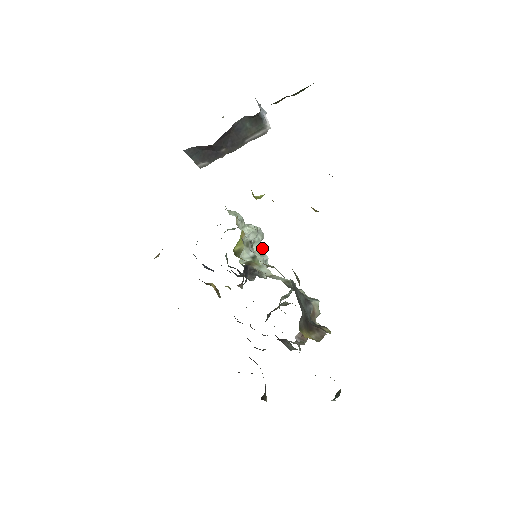
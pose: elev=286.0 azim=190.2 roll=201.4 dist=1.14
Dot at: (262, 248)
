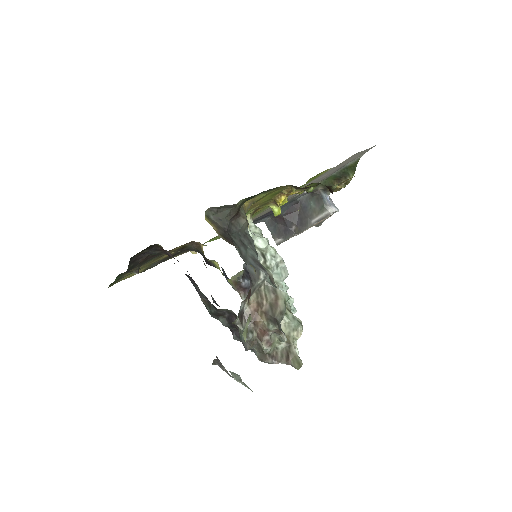
Dot at: occluded
